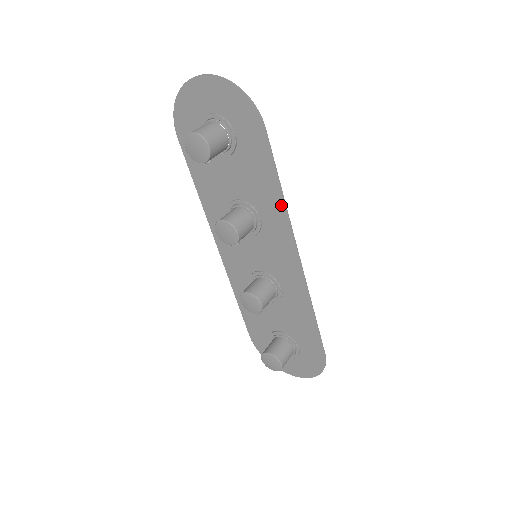
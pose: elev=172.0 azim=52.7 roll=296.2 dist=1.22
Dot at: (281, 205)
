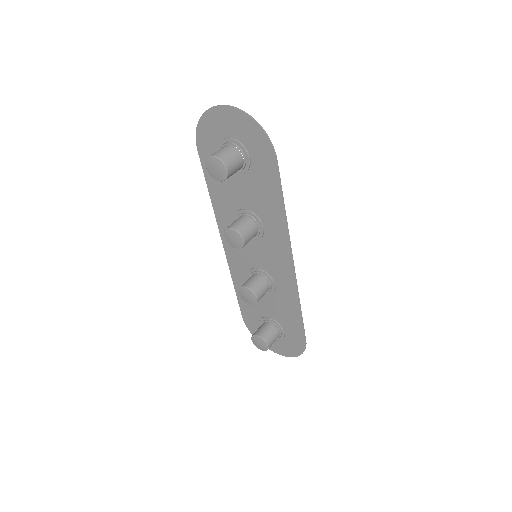
Dot at: (283, 221)
